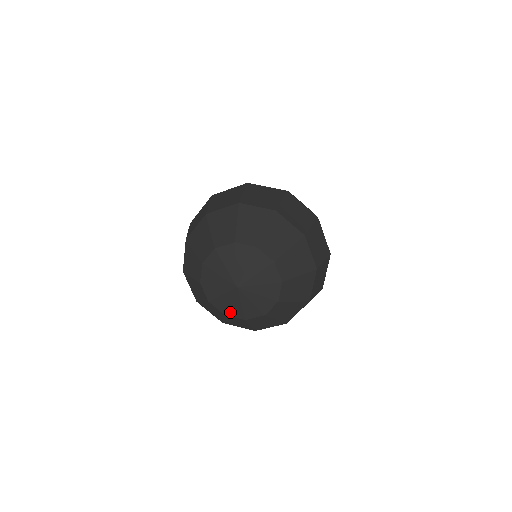
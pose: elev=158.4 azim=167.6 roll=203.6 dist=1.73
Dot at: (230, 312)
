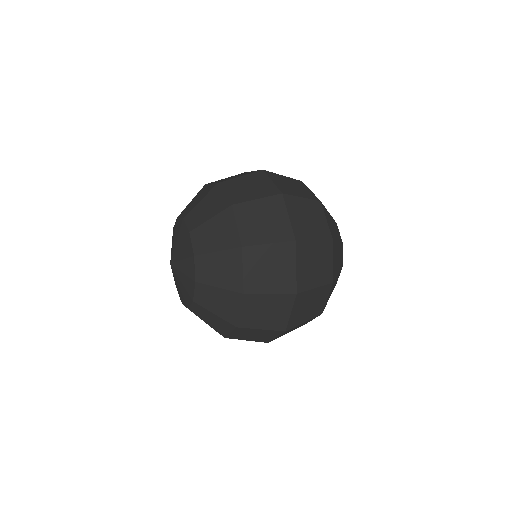
Dot at: (181, 299)
